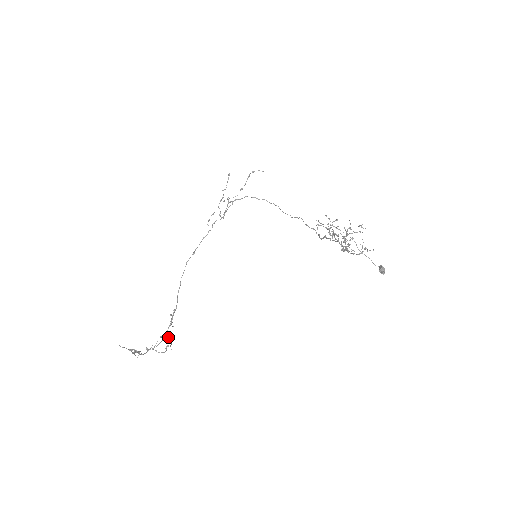
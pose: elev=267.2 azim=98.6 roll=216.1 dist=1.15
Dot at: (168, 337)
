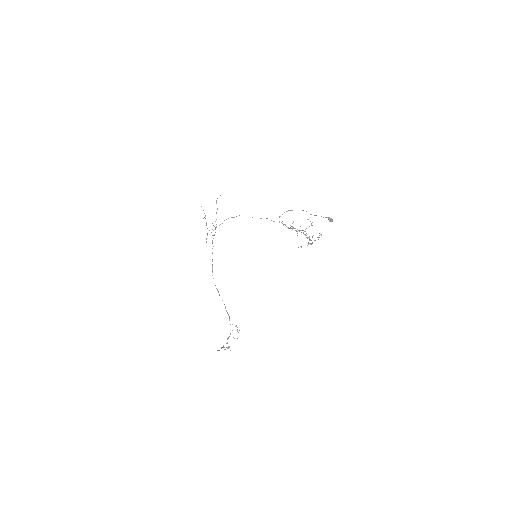
Dot at: occluded
